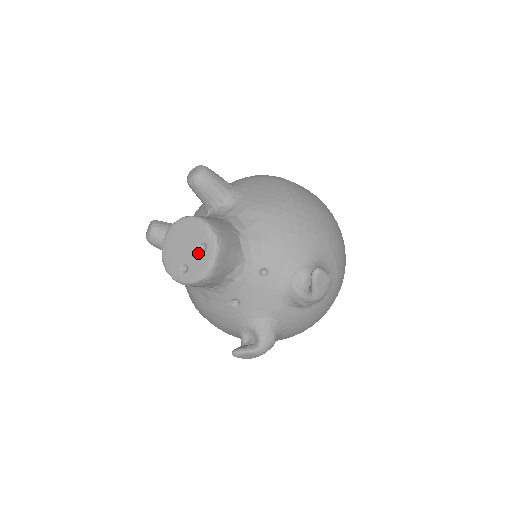
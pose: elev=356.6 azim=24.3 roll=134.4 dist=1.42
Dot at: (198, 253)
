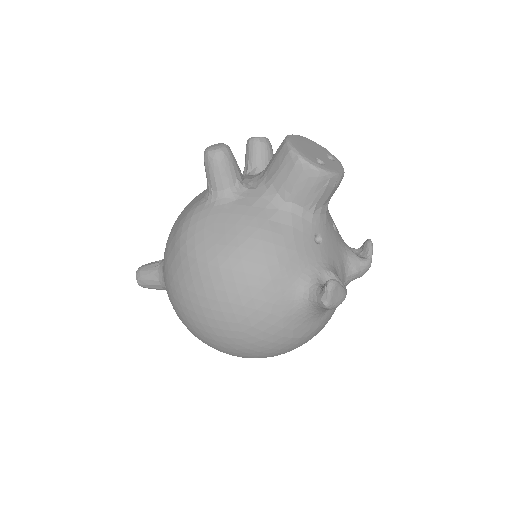
Dot at: (329, 159)
